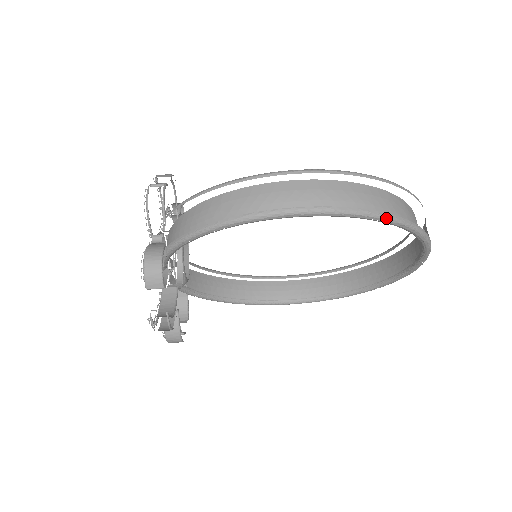
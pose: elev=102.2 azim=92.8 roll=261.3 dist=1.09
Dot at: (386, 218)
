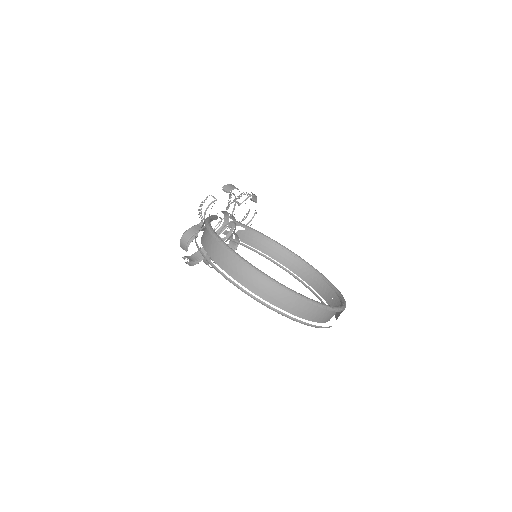
Dot at: (262, 304)
